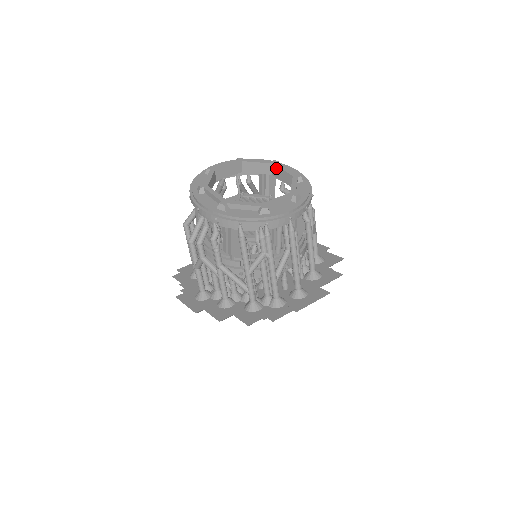
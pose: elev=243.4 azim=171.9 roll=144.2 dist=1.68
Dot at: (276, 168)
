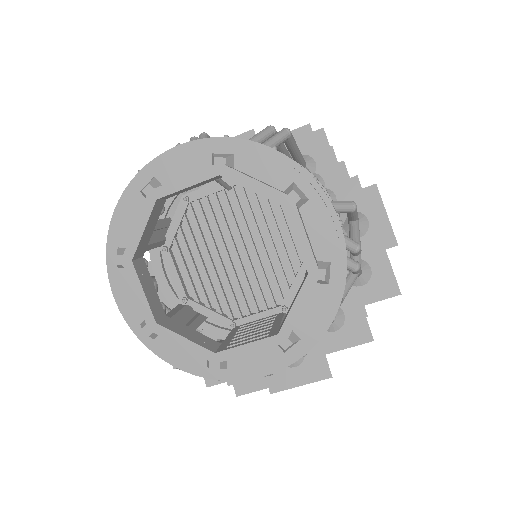
Dot at: (289, 219)
